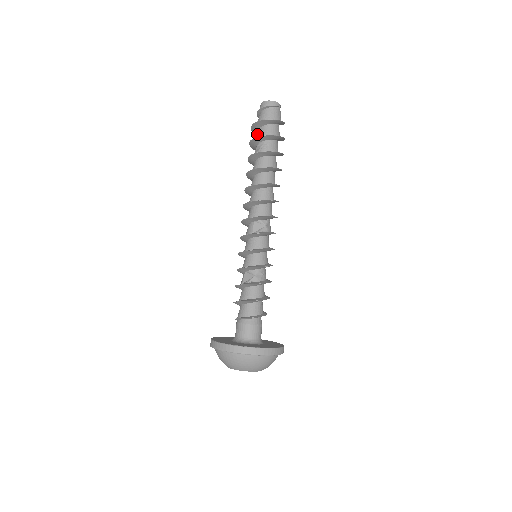
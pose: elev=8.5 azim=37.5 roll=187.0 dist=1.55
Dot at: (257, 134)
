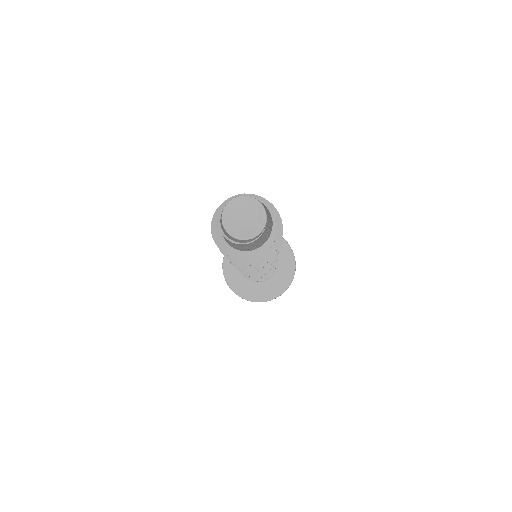
Dot at: occluded
